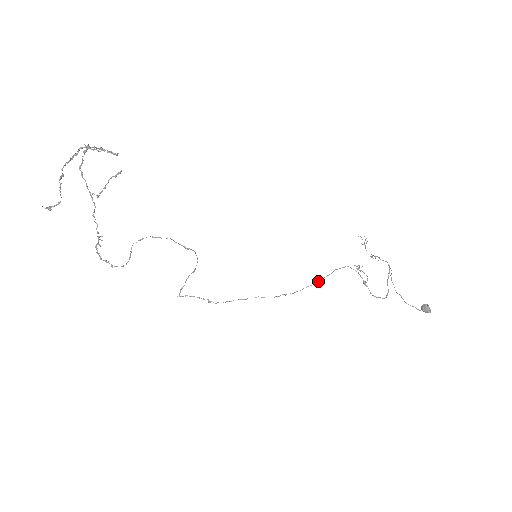
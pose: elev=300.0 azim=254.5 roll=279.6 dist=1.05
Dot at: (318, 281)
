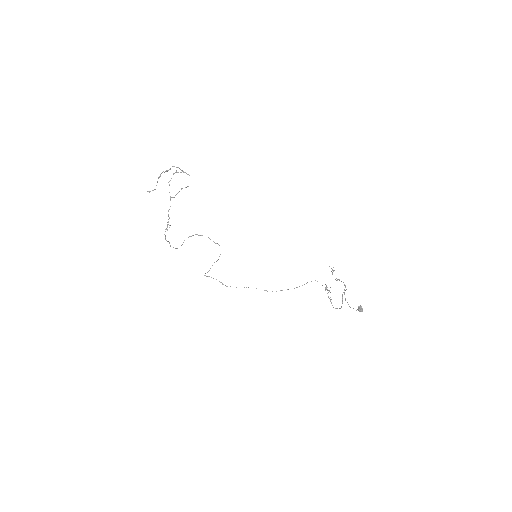
Dot at: (296, 287)
